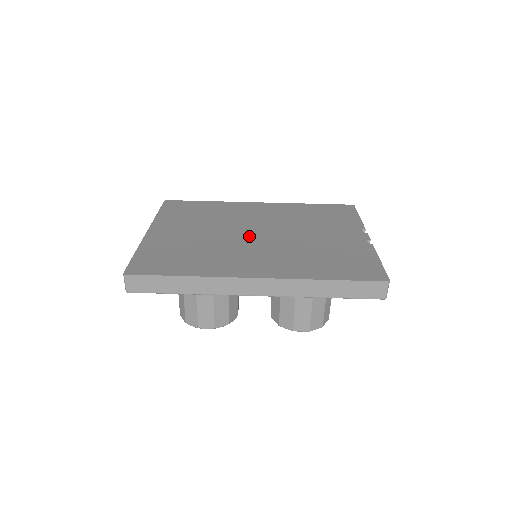
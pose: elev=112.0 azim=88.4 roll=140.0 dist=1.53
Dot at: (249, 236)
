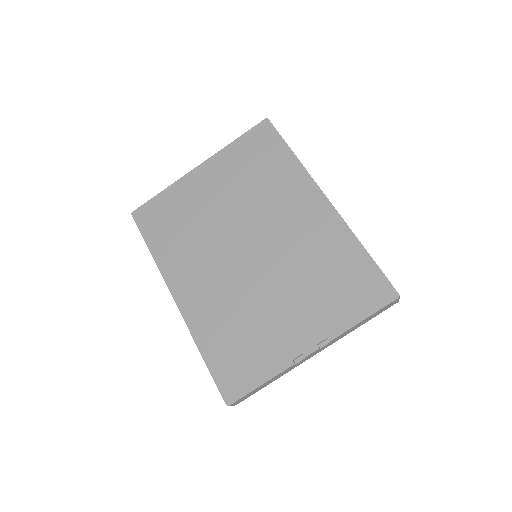
Dot at: (238, 246)
